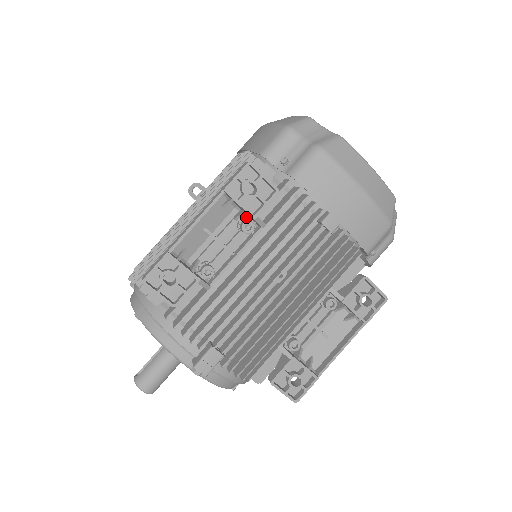
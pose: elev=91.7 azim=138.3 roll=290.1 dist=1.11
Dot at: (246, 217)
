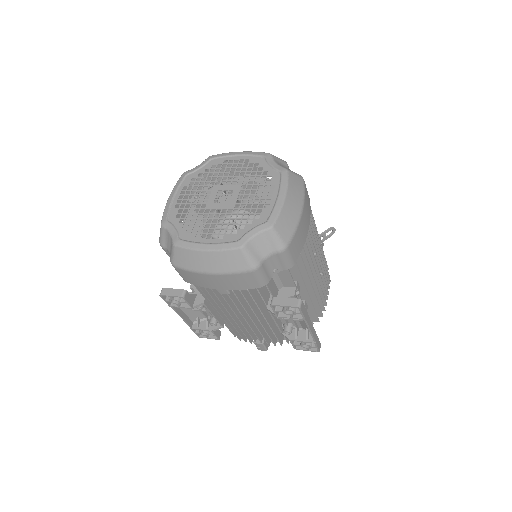
Dot at: occluded
